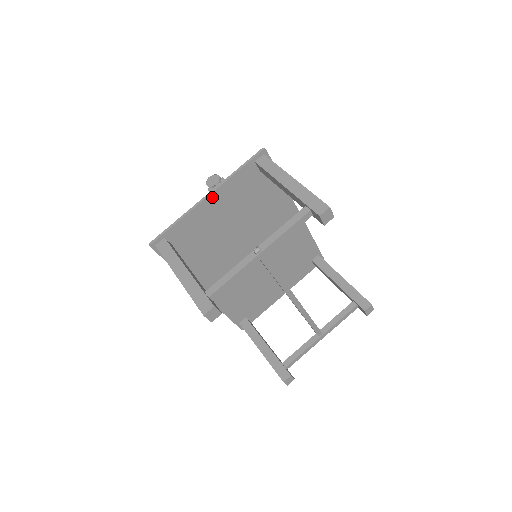
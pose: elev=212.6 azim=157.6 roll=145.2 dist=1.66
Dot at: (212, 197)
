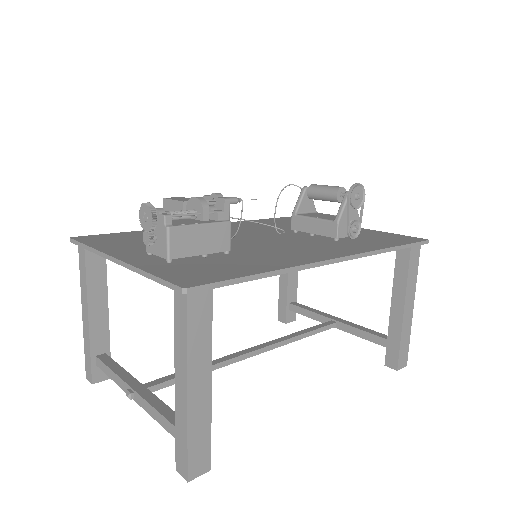
Dot at: occluded
